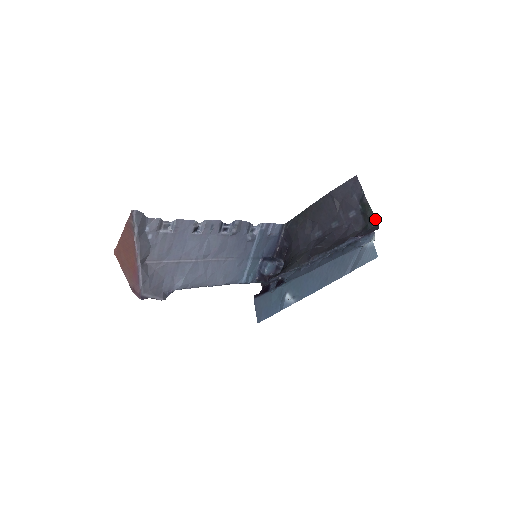
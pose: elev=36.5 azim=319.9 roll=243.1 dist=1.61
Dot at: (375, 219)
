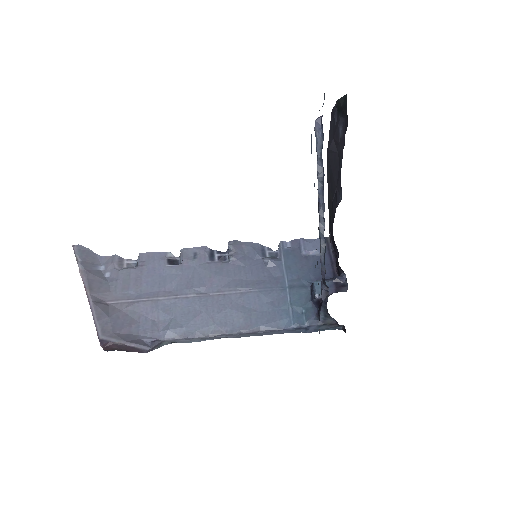
Dot at: (345, 97)
